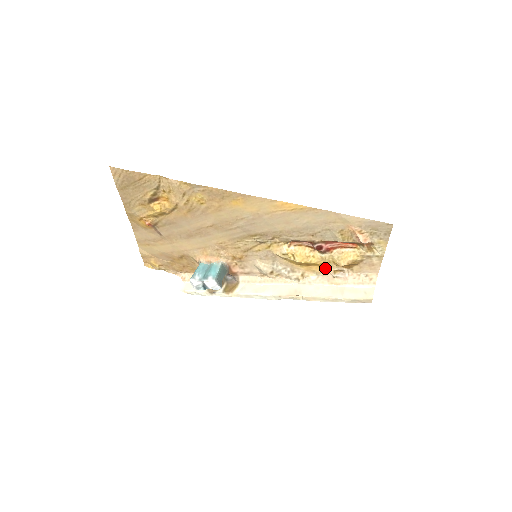
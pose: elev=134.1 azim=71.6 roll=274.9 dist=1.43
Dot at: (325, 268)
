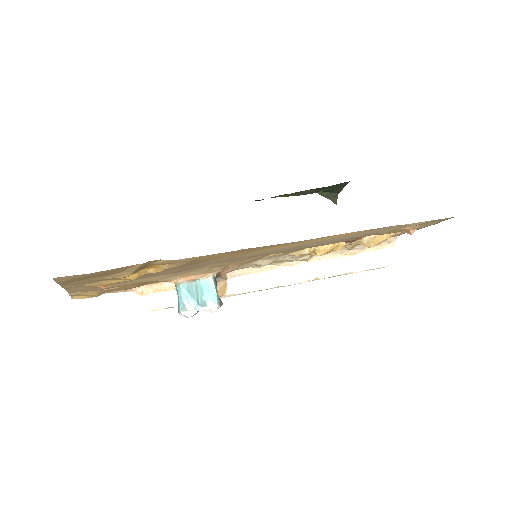
Dot at: occluded
